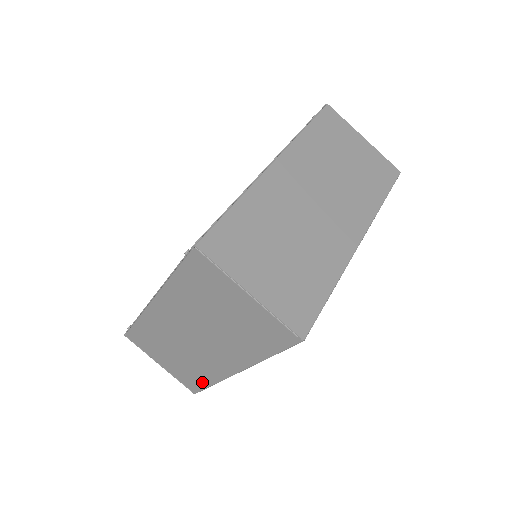
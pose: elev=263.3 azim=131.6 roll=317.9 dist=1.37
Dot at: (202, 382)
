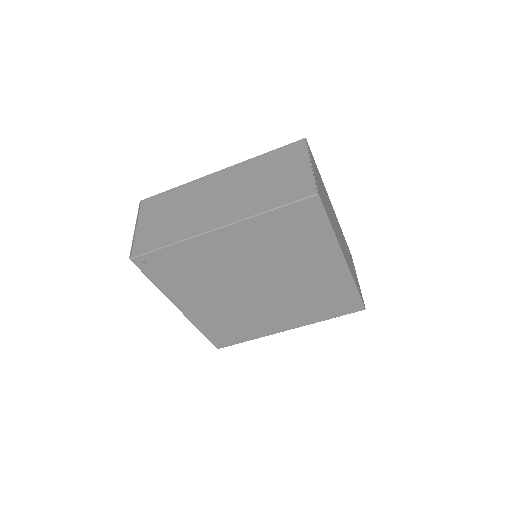
Dot at: (162, 242)
